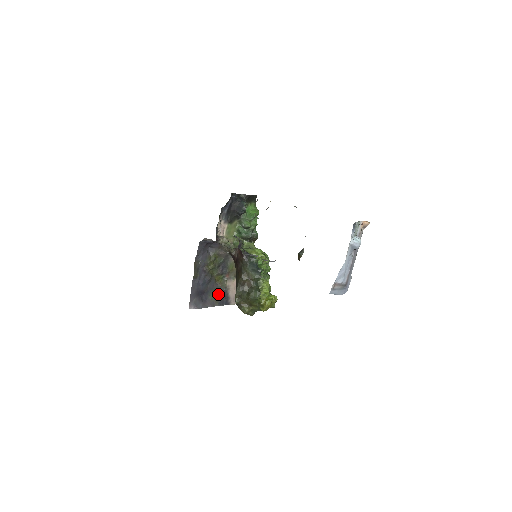
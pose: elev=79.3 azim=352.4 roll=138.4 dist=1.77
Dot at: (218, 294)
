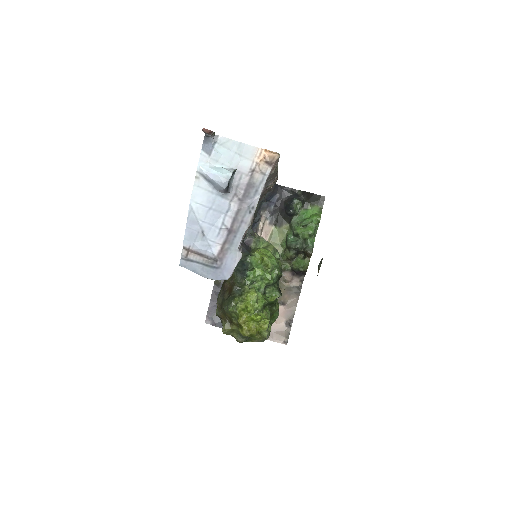
Dot at: occluded
